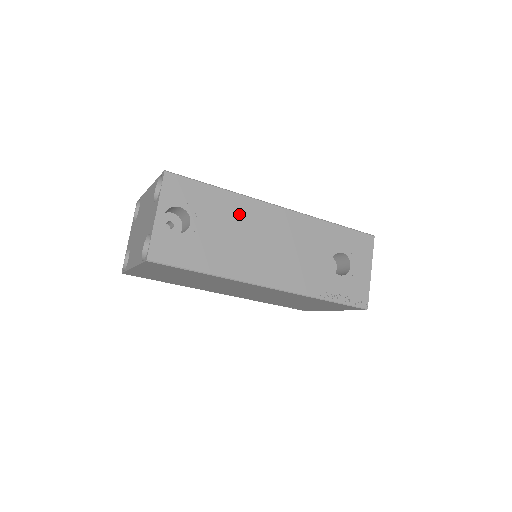
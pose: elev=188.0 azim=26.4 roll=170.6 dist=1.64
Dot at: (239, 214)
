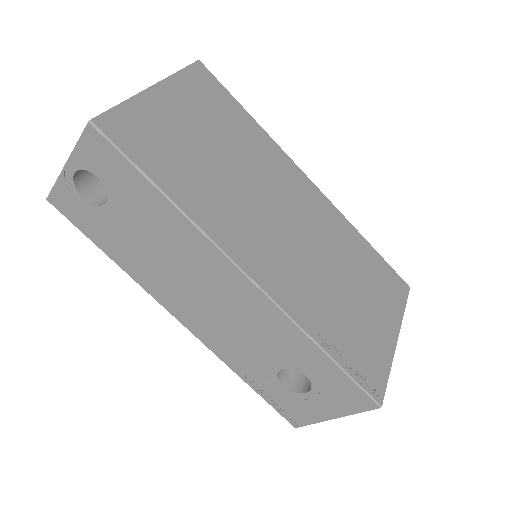
Dot at: (176, 239)
